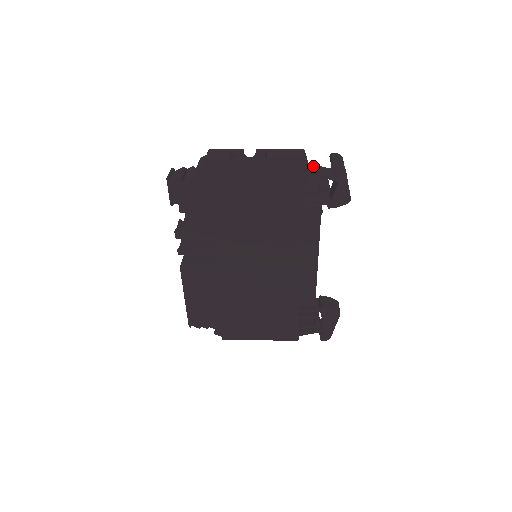
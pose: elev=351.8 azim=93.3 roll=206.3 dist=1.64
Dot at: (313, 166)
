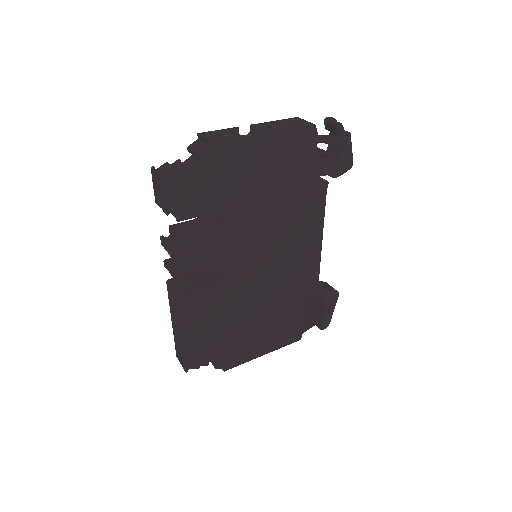
Dot at: occluded
